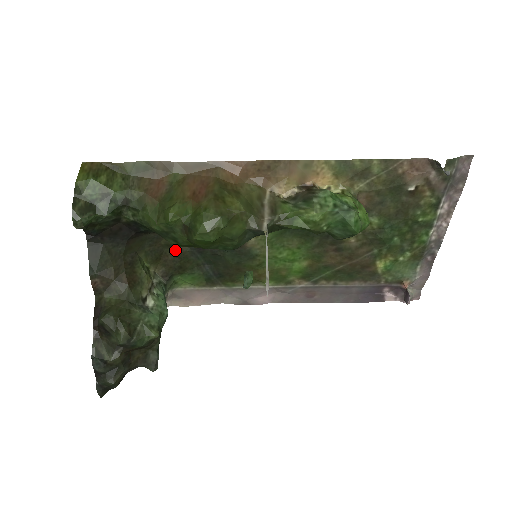
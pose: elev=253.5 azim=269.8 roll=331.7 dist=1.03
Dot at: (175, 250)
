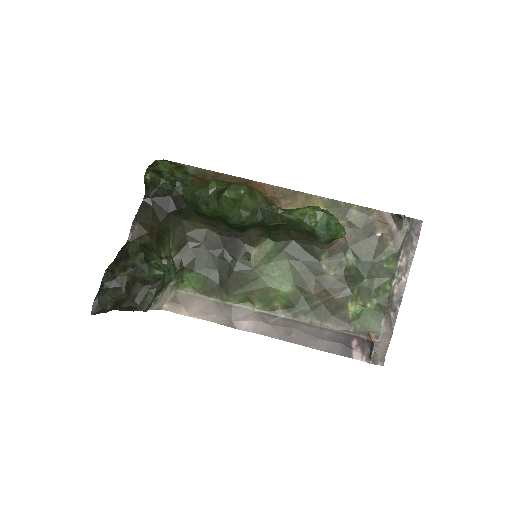
Dot at: (195, 246)
